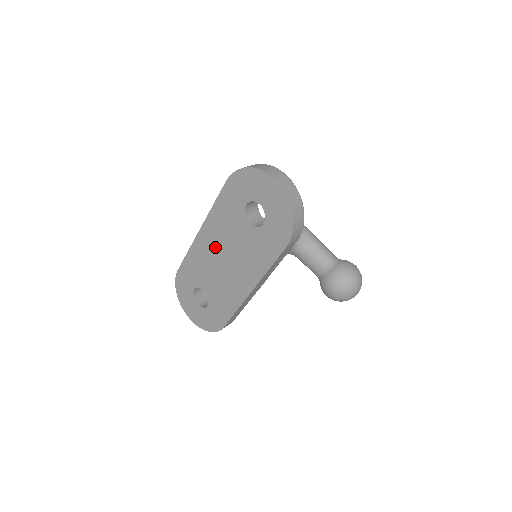
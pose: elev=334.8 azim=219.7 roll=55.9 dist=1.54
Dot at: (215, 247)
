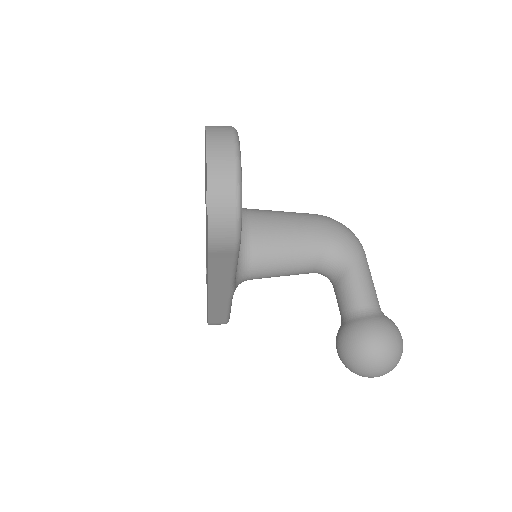
Dot at: occluded
